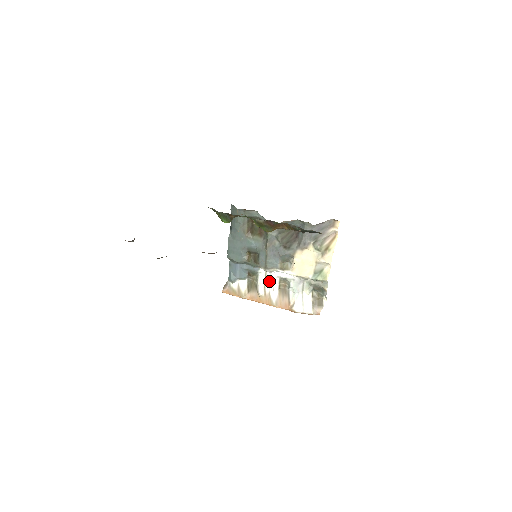
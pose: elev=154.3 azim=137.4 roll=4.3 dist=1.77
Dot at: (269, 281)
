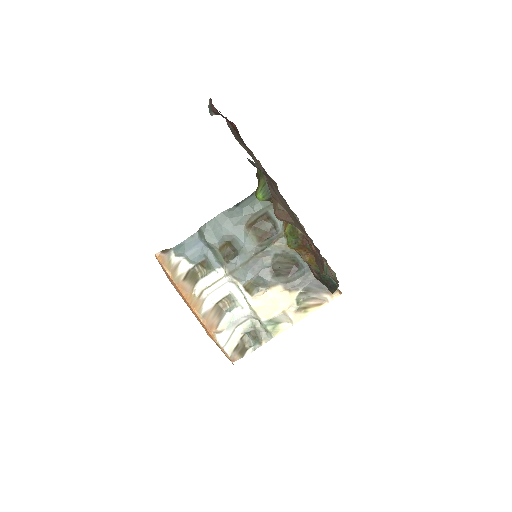
Dot at: (216, 287)
